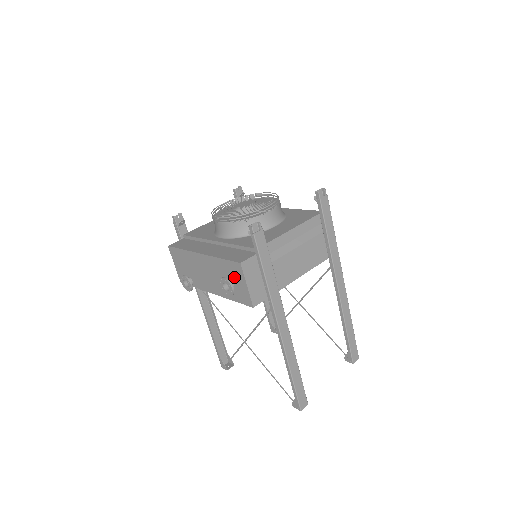
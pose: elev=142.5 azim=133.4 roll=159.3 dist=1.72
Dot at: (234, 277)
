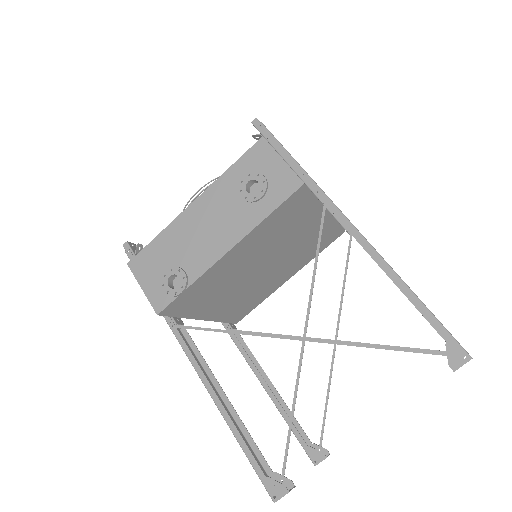
Dot at: (258, 171)
